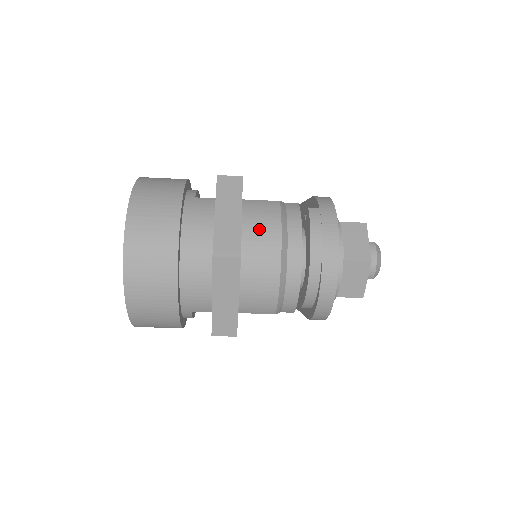
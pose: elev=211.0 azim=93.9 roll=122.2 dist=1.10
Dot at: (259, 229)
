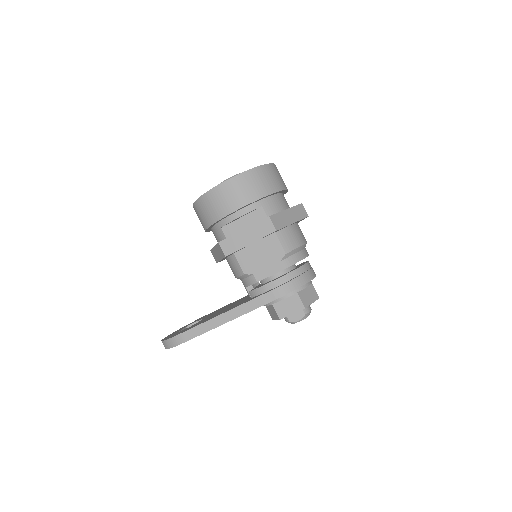
Dot at: occluded
